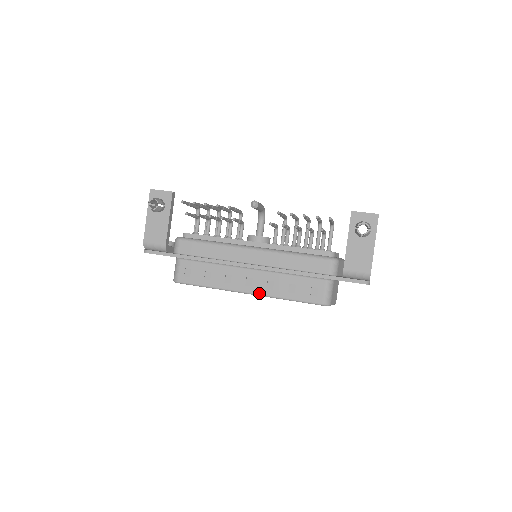
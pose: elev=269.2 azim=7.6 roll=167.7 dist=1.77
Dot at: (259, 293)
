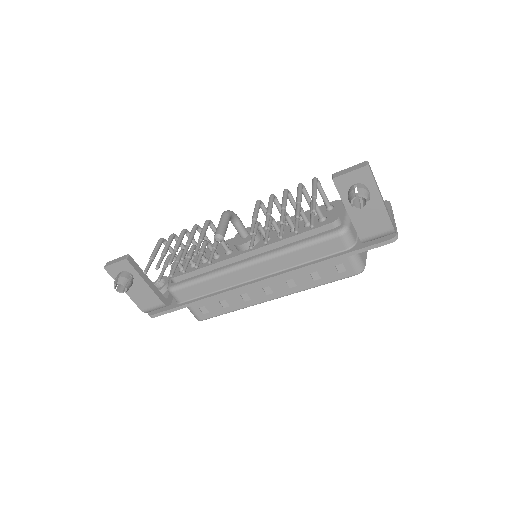
Dot at: (285, 295)
